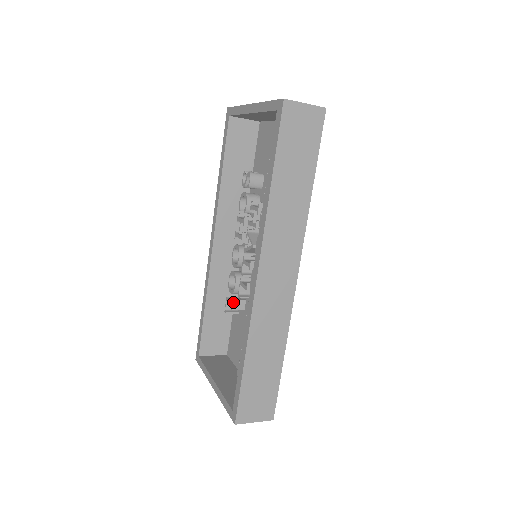
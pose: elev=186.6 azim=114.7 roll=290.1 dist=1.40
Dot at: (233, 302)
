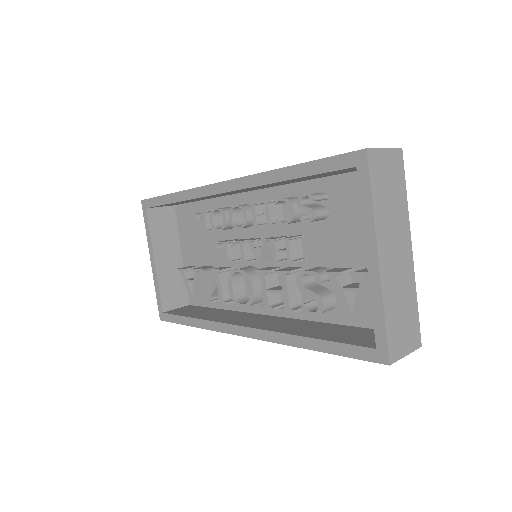
Dot at: occluded
